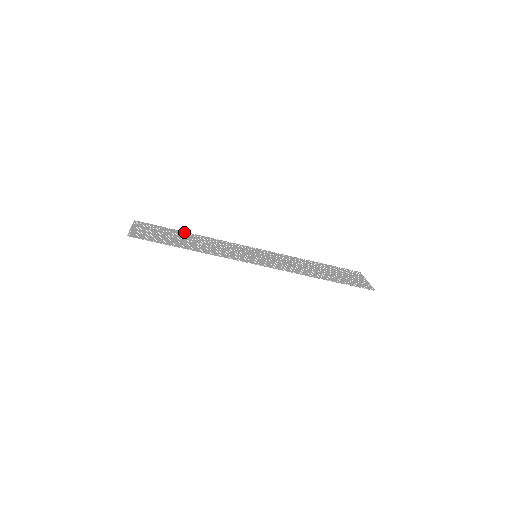
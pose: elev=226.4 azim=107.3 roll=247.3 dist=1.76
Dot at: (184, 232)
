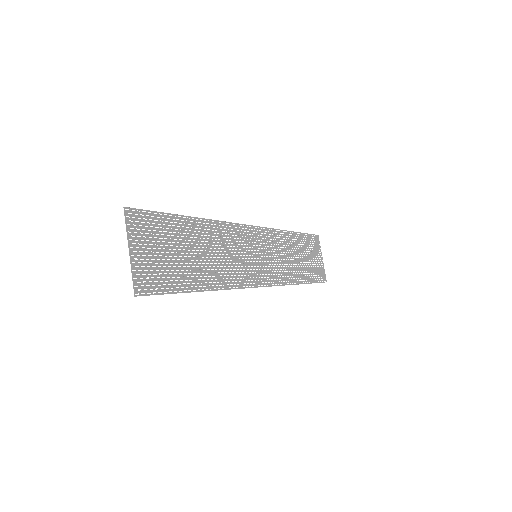
Dot at: (188, 219)
